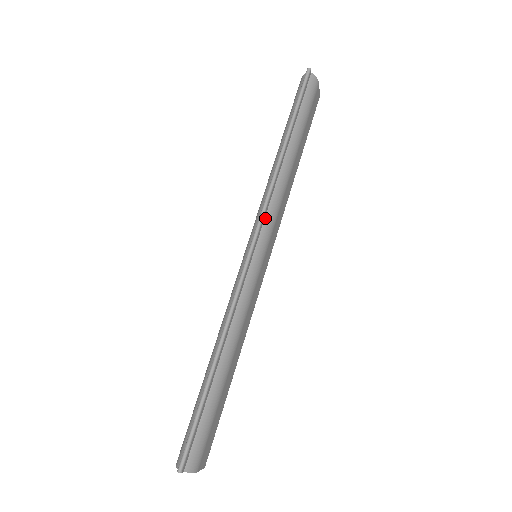
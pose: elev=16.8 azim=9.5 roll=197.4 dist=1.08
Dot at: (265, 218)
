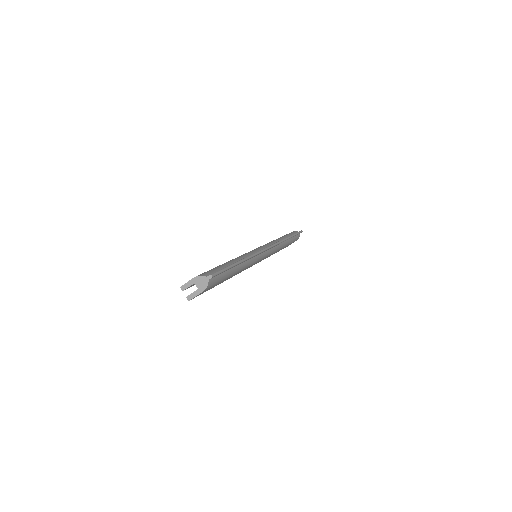
Dot at: (273, 247)
